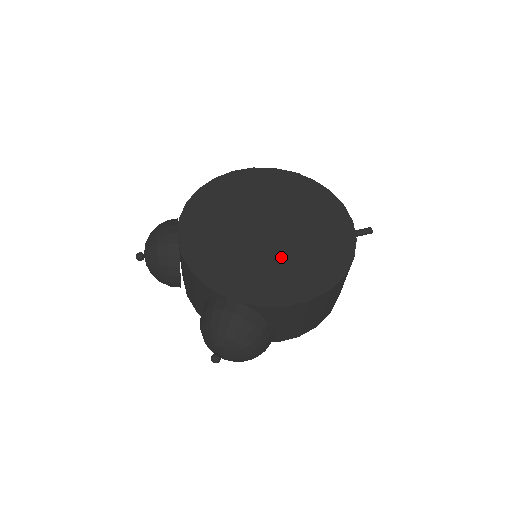
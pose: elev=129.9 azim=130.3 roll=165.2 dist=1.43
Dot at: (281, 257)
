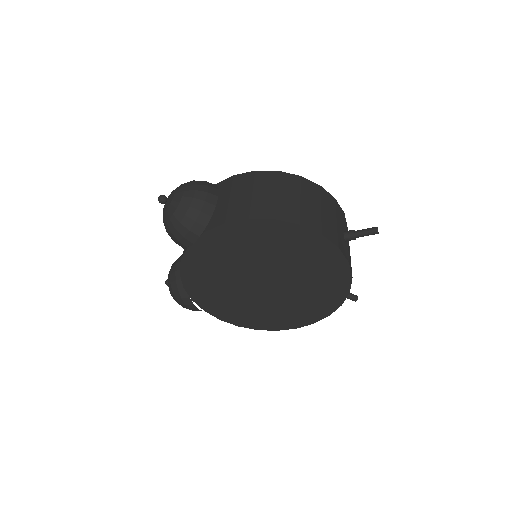
Dot at: (251, 301)
